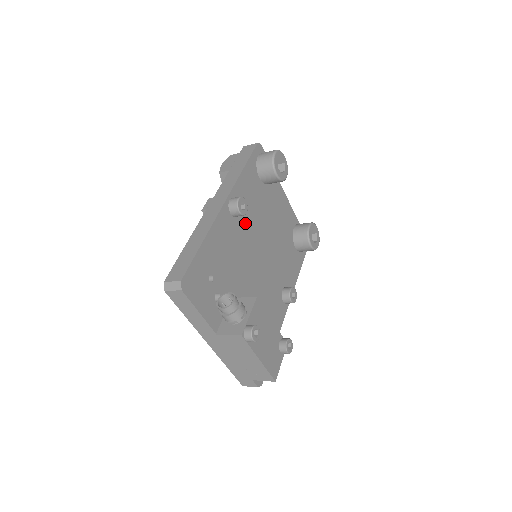
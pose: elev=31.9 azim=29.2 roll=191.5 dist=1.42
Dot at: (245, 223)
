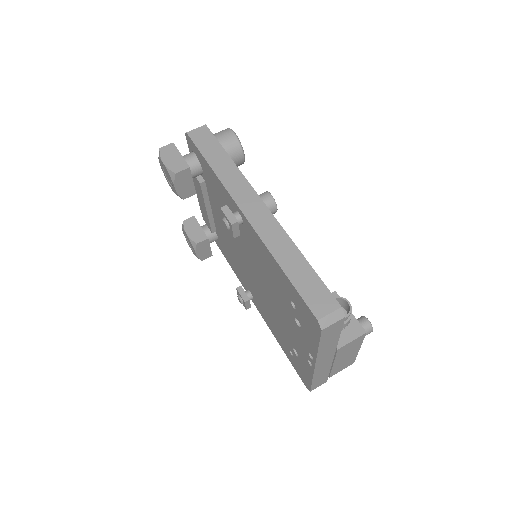
Dot at: occluded
